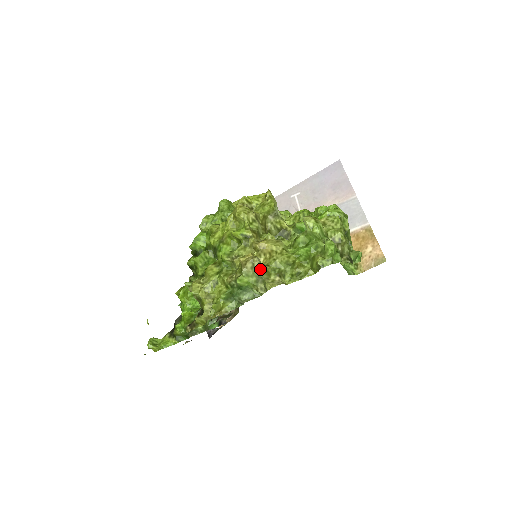
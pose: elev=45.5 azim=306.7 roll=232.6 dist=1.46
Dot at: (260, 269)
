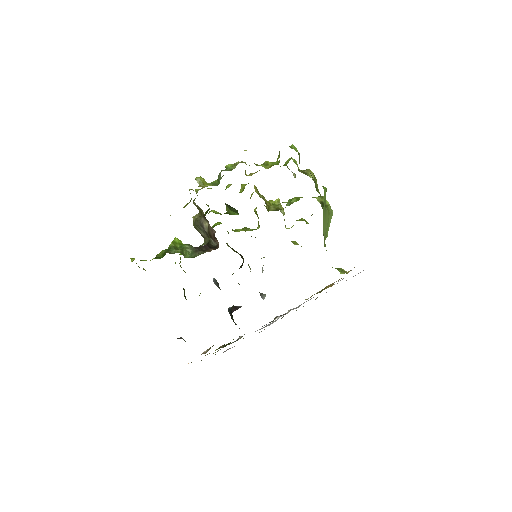
Dot at: (244, 162)
